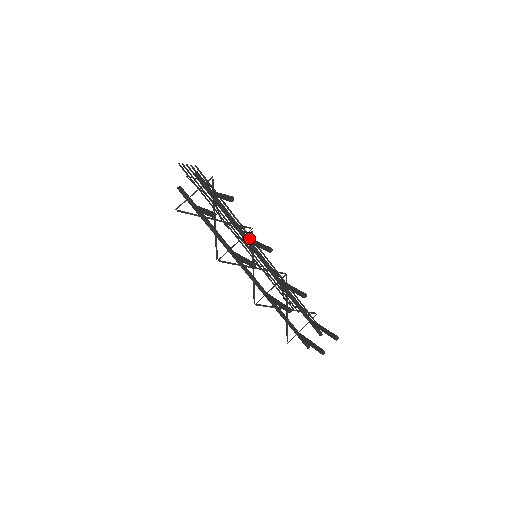
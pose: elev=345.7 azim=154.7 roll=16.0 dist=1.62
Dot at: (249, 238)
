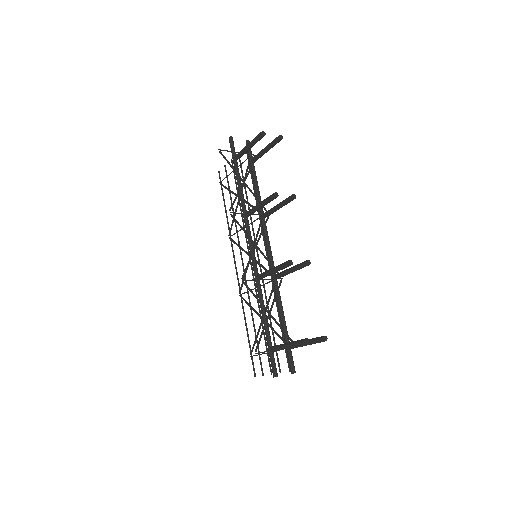
Dot at: (266, 212)
